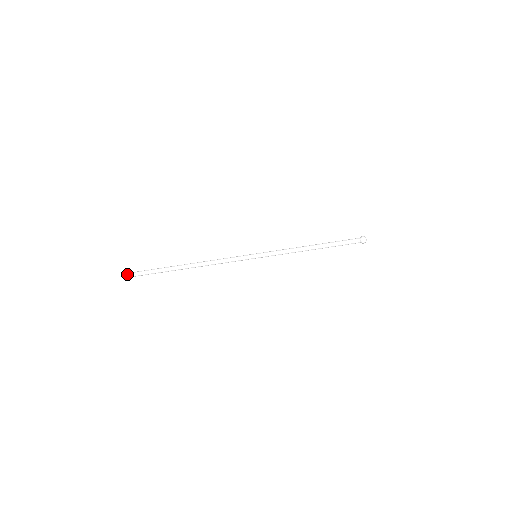
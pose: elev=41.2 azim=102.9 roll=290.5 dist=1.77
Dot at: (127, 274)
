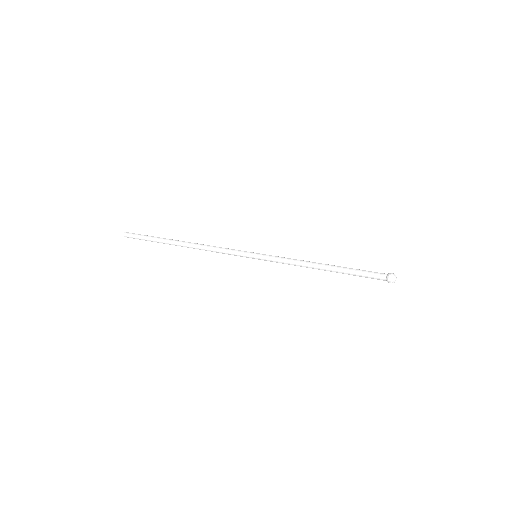
Dot at: (125, 235)
